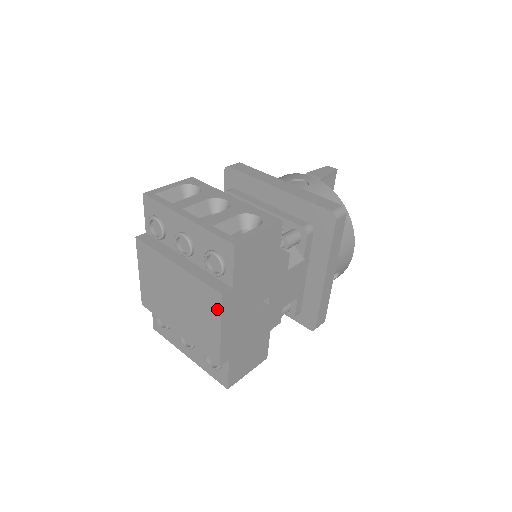
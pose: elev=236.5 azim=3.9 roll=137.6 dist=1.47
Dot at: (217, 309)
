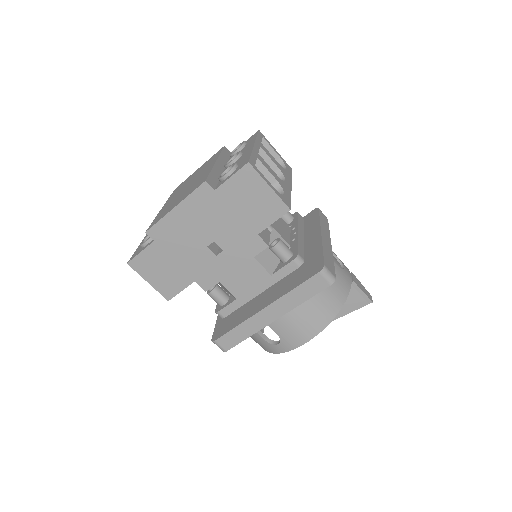
Dot at: (192, 191)
